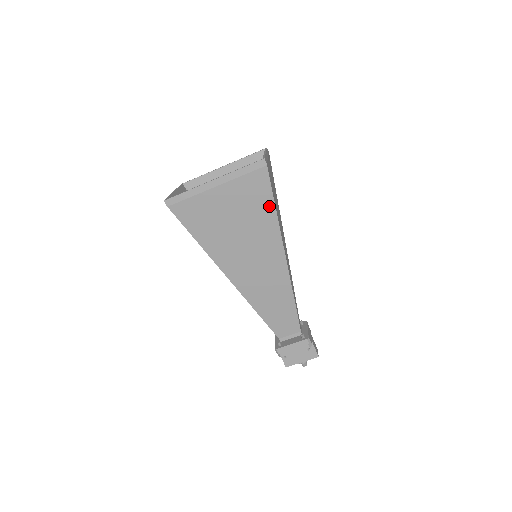
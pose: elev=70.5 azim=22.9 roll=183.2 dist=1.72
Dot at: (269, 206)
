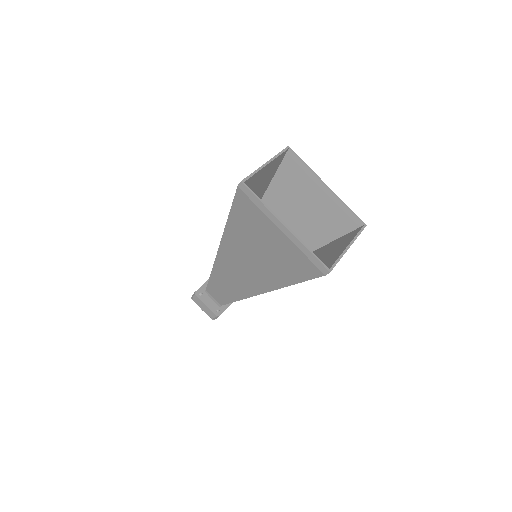
Dot at: (293, 278)
